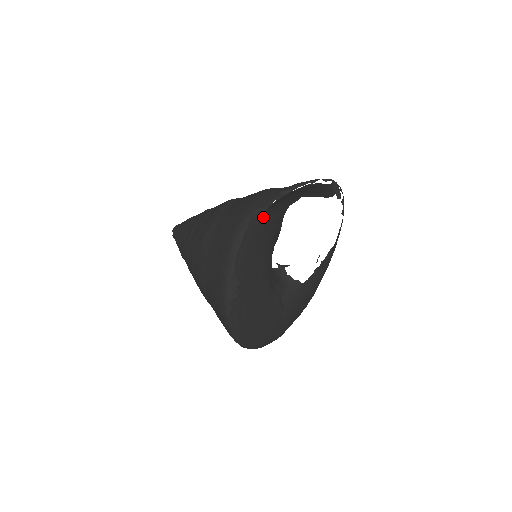
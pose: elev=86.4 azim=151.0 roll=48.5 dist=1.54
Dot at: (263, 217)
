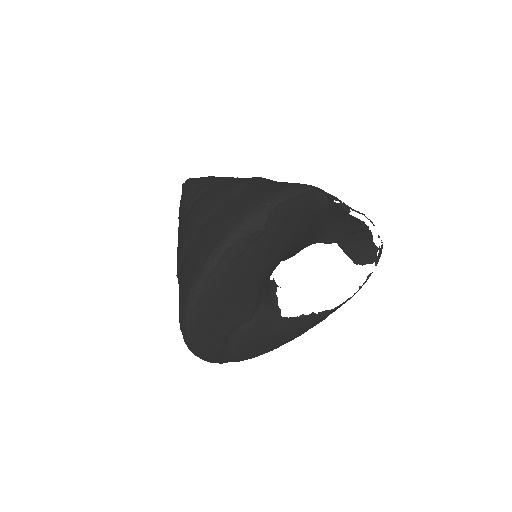
Dot at: (318, 206)
